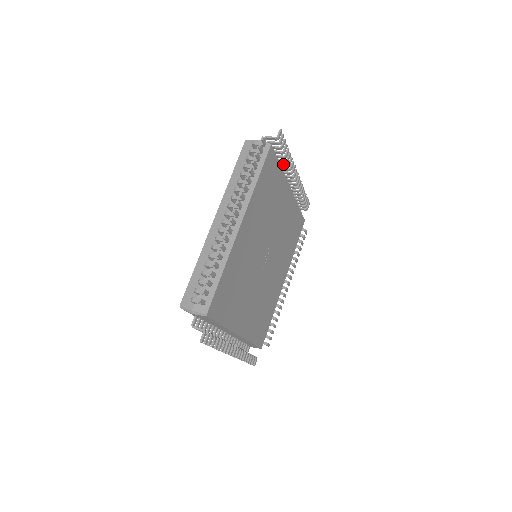
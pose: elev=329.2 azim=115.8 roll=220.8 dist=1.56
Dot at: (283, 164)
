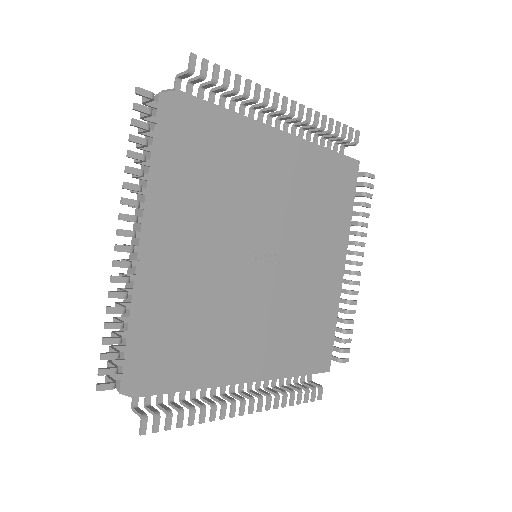
Dot at: (353, 231)
